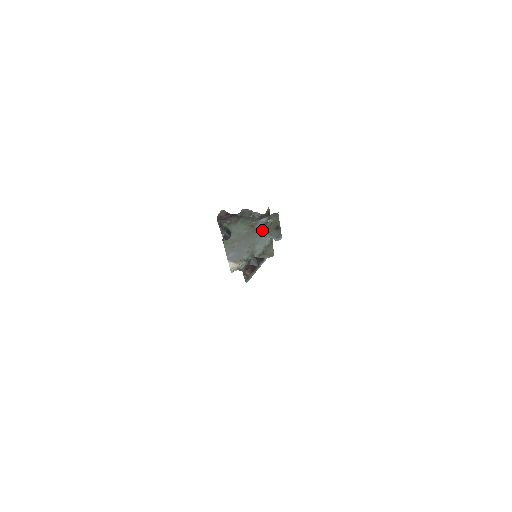
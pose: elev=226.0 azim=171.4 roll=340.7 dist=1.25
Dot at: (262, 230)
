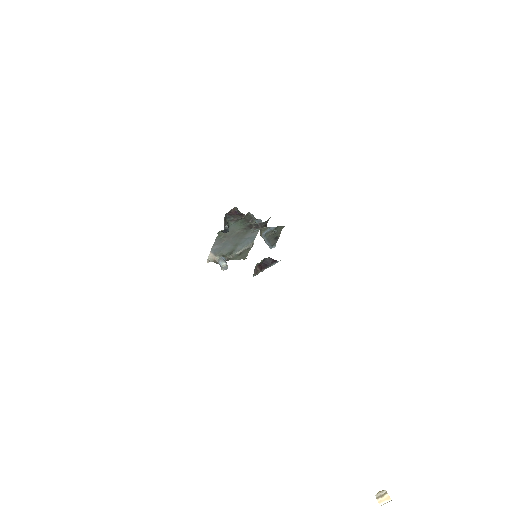
Dot at: (266, 236)
